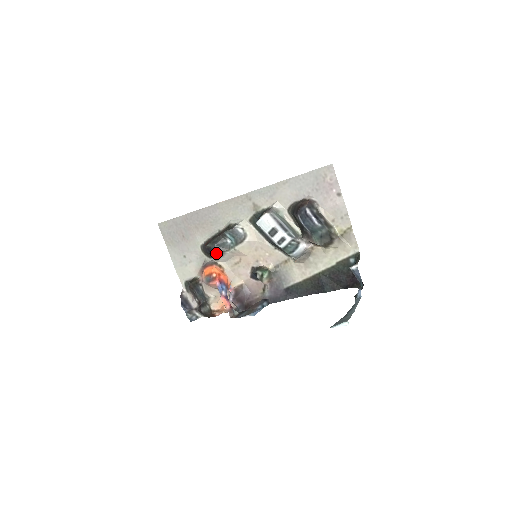
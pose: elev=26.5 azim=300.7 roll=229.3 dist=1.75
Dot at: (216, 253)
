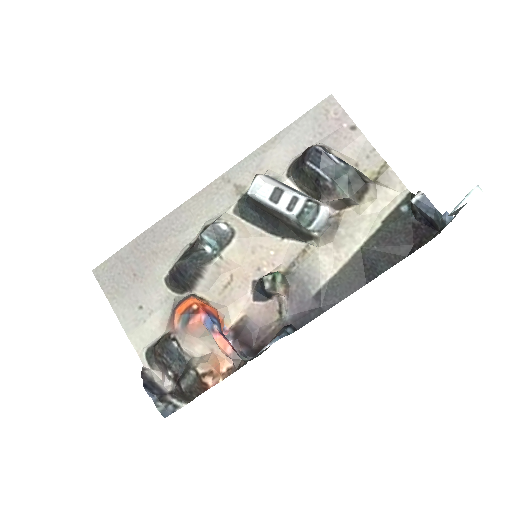
Dot at: (192, 271)
